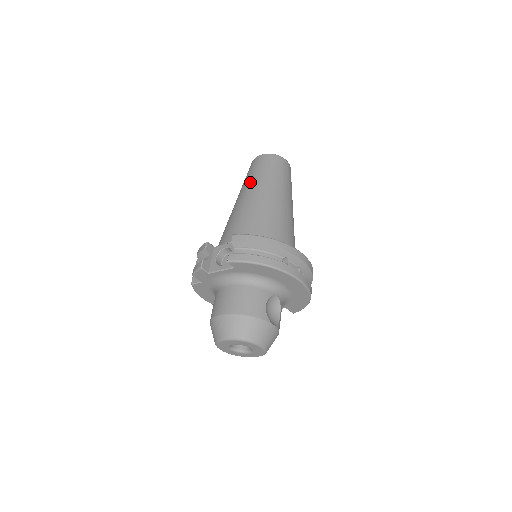
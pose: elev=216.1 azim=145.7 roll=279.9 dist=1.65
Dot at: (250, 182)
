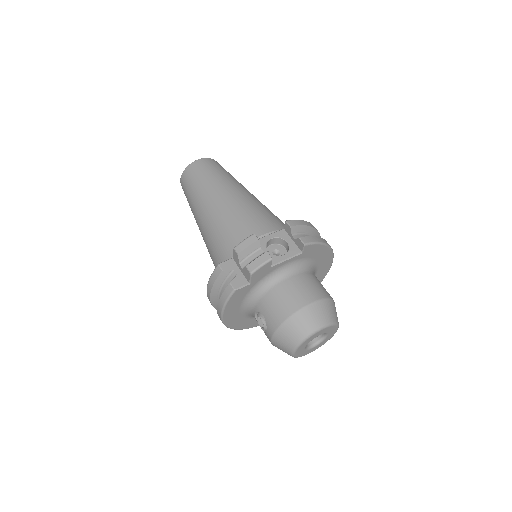
Dot at: (220, 182)
